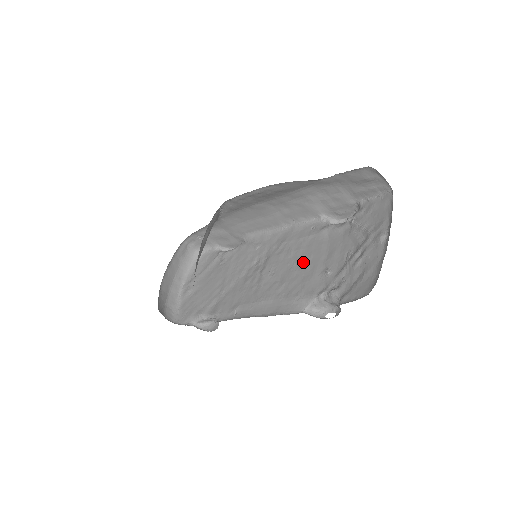
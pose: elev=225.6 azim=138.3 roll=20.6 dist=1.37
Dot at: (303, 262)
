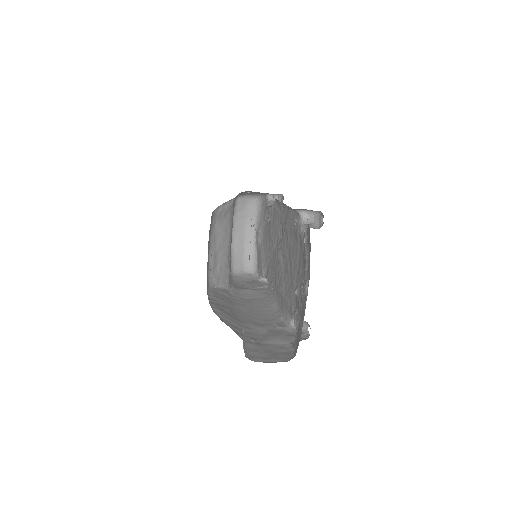
Dot at: (291, 264)
